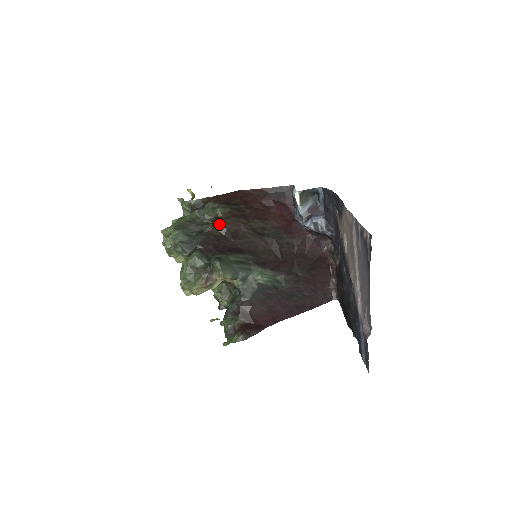
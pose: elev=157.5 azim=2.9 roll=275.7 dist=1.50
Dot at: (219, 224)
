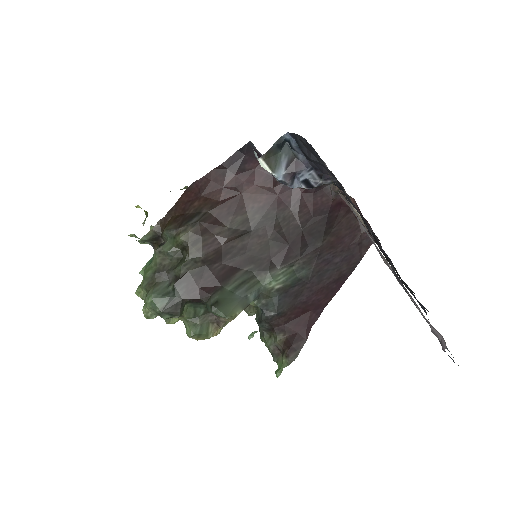
Dot at: (191, 257)
